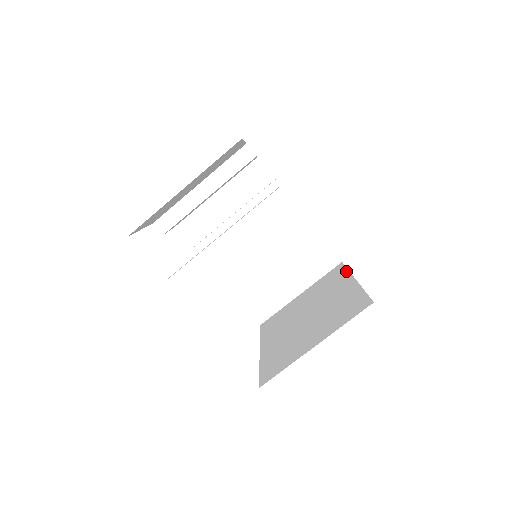
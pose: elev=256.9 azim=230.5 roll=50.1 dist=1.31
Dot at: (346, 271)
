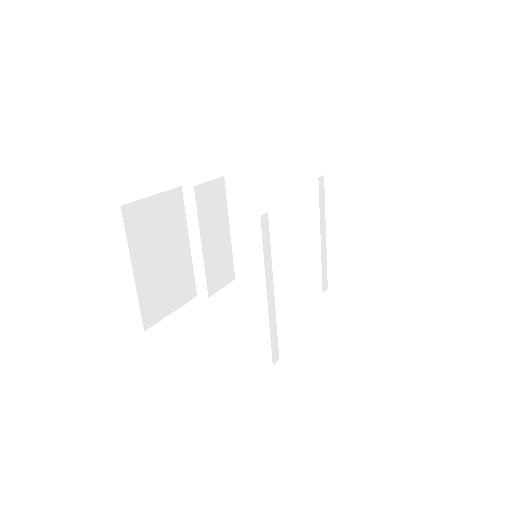
Dot at: occluded
